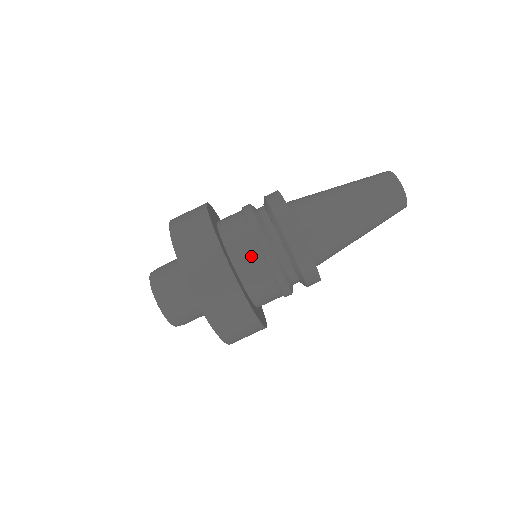
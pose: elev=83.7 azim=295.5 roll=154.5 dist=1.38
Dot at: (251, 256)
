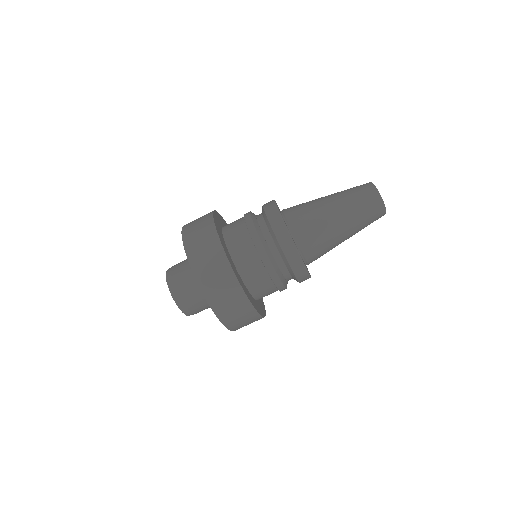
Dot at: (263, 283)
